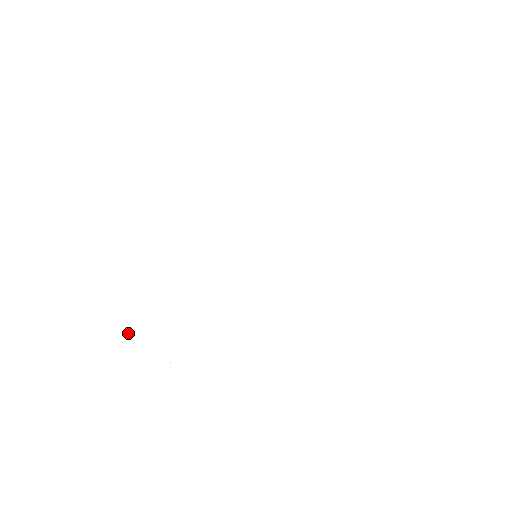
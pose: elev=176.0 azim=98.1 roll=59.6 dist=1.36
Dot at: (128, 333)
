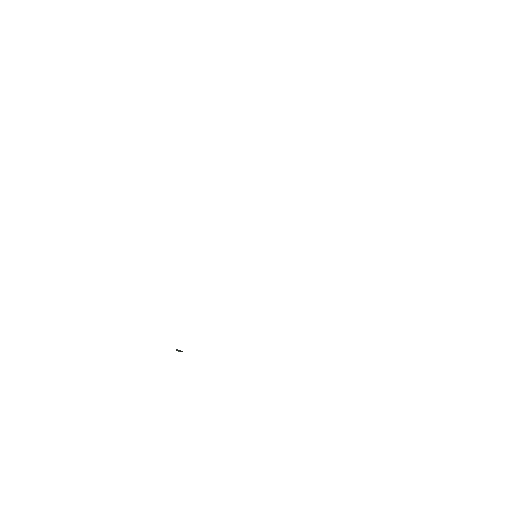
Dot at: occluded
